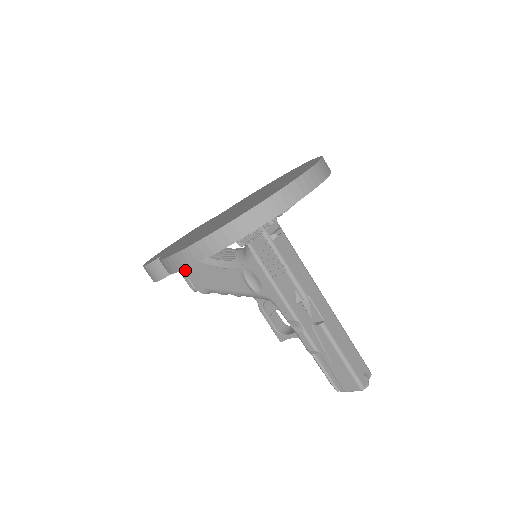
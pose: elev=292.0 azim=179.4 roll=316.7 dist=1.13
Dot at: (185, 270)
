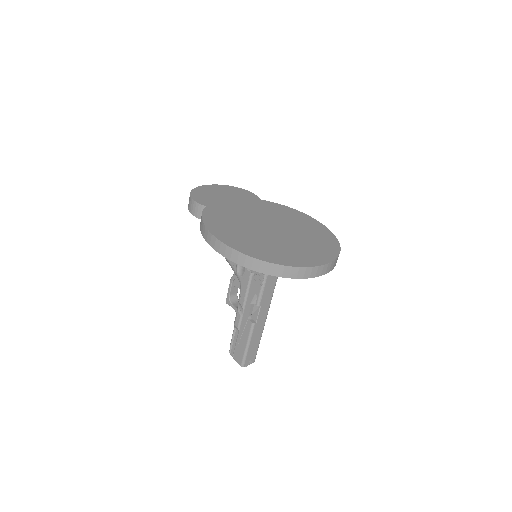
Dot at: occluded
